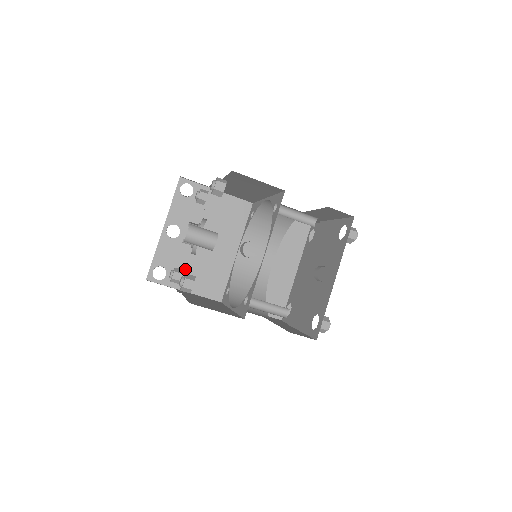
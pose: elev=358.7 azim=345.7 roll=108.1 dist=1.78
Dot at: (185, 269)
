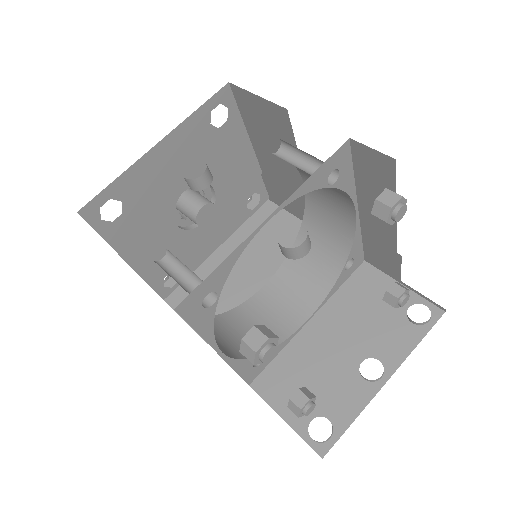
Dot at: occluded
